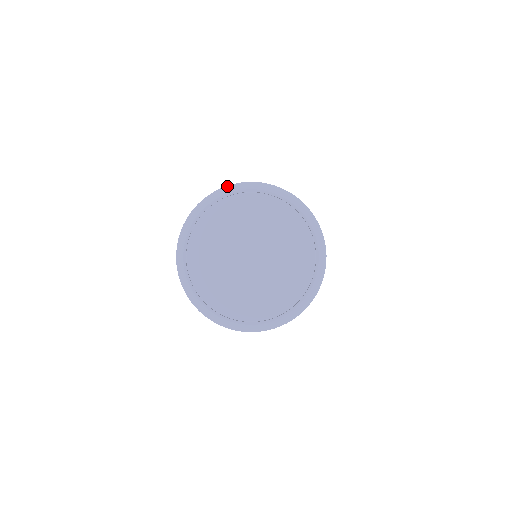
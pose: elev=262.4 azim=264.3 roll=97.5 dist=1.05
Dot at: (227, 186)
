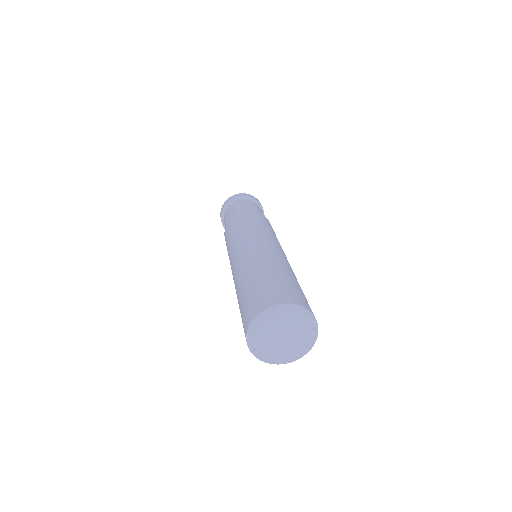
Dot at: (263, 311)
